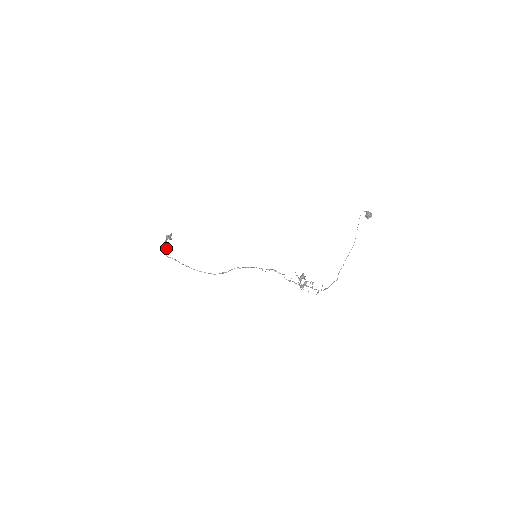
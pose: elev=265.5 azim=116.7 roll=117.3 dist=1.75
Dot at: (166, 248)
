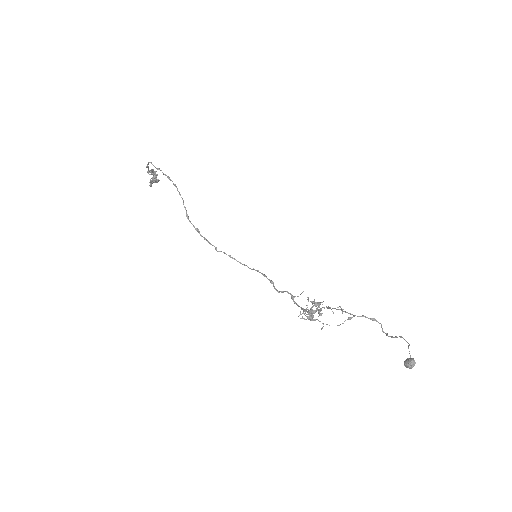
Dot at: occluded
